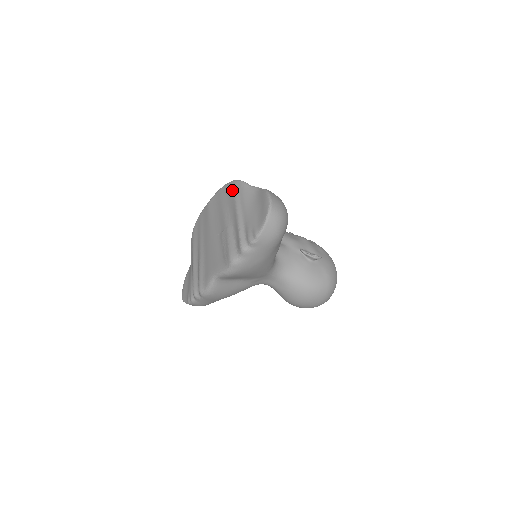
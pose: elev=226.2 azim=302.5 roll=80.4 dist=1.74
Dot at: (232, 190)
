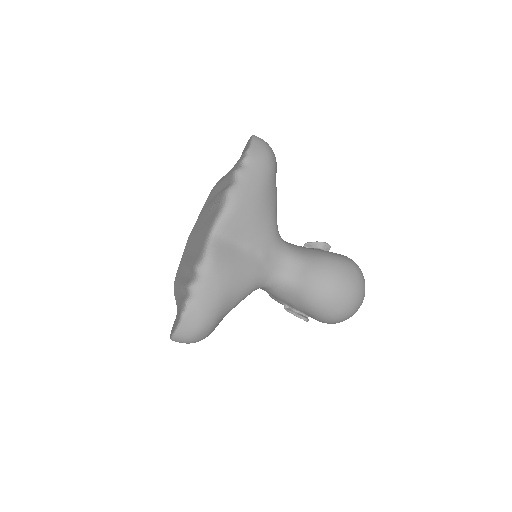
Dot at: (212, 191)
